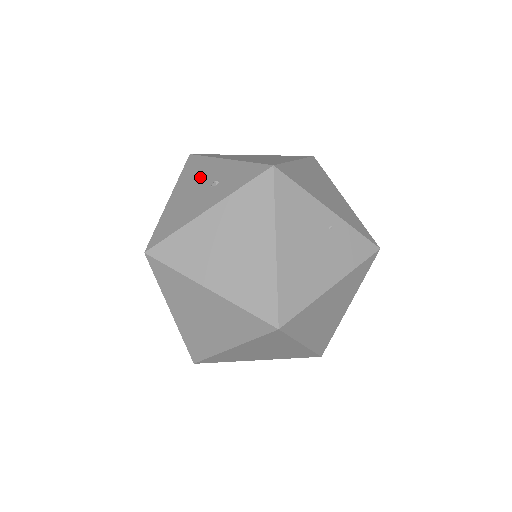
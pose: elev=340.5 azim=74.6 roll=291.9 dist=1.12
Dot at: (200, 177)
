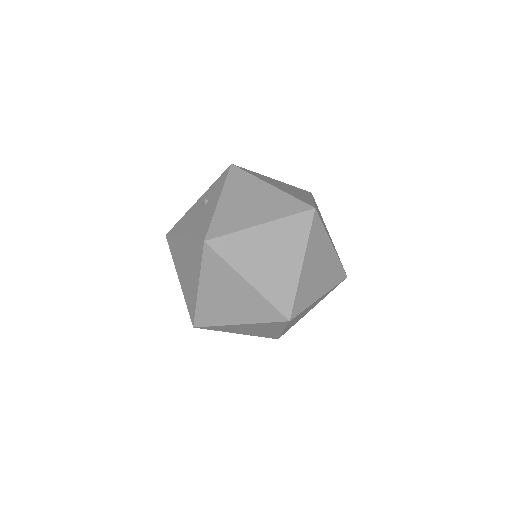
Dot at: (191, 216)
